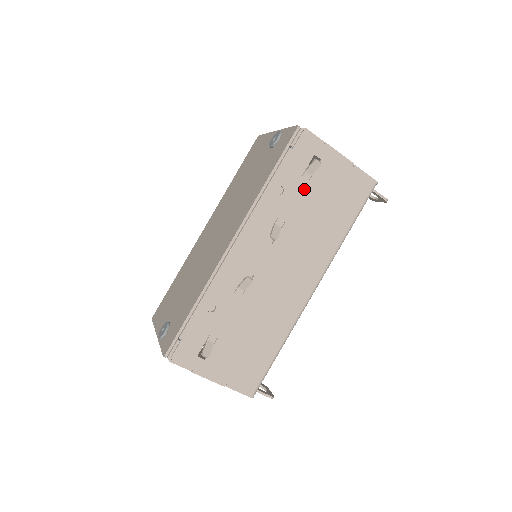
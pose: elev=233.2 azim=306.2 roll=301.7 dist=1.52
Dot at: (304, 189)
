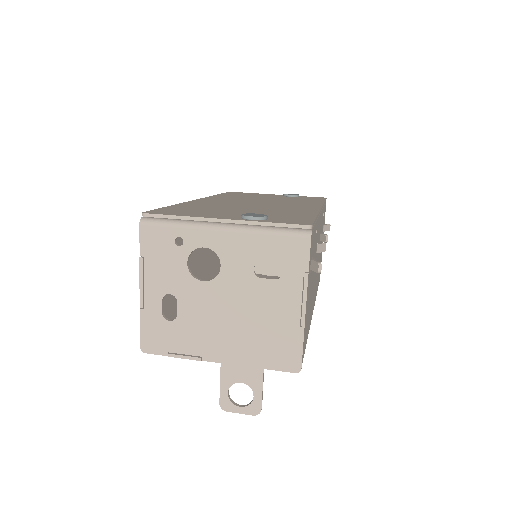
Dot at: occluded
